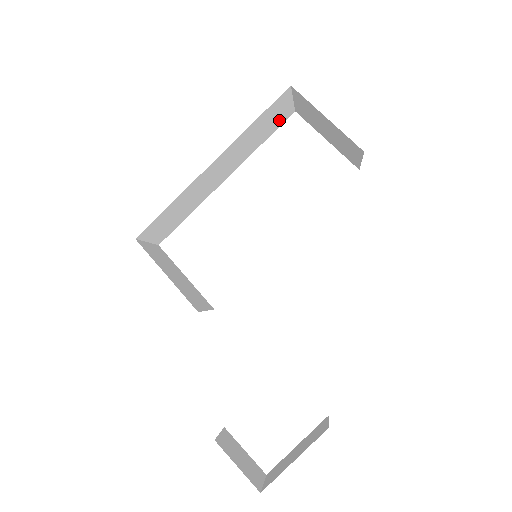
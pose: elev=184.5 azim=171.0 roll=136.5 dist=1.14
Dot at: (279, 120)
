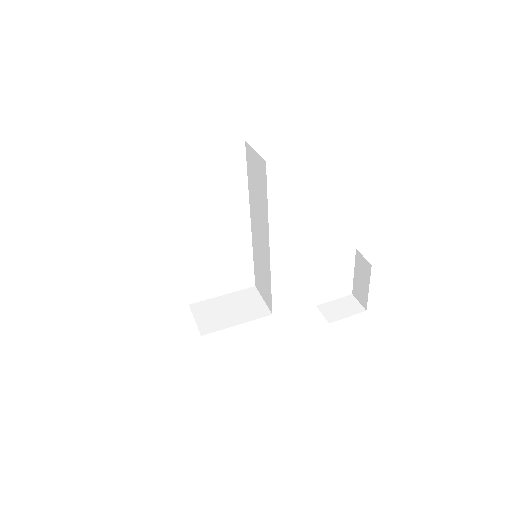
Dot at: occluded
